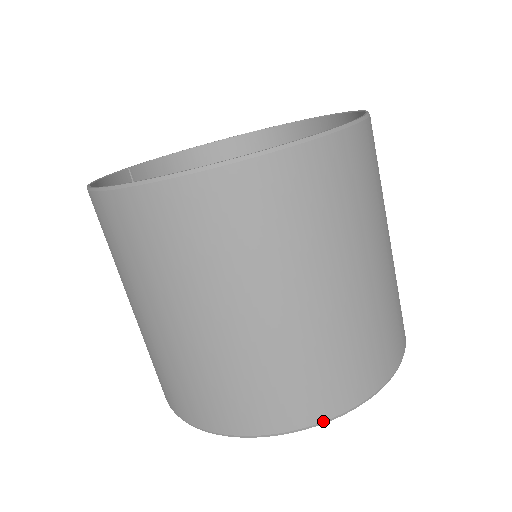
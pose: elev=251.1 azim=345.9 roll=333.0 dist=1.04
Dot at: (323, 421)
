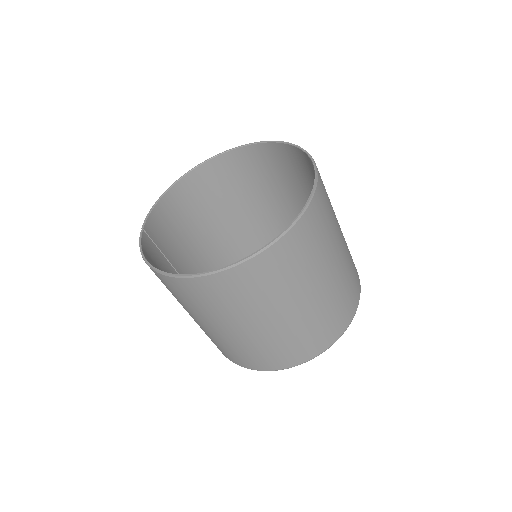
Dot at: occluded
